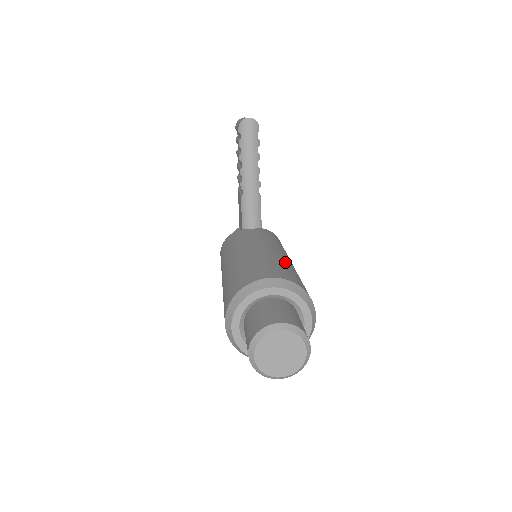
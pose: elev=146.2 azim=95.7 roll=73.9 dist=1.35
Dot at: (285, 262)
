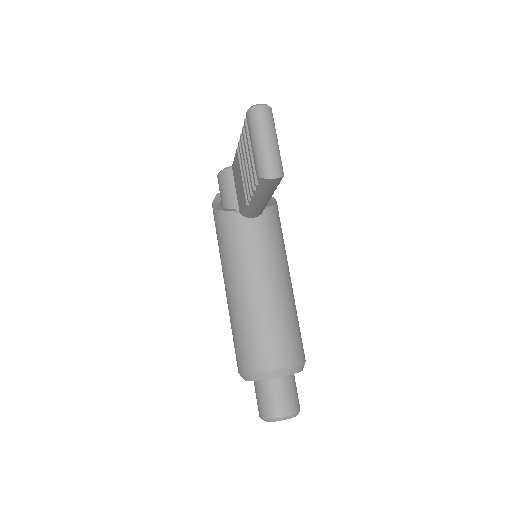
Dot at: (288, 313)
